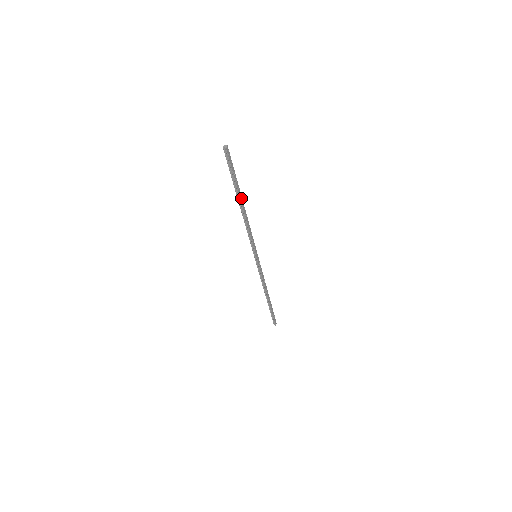
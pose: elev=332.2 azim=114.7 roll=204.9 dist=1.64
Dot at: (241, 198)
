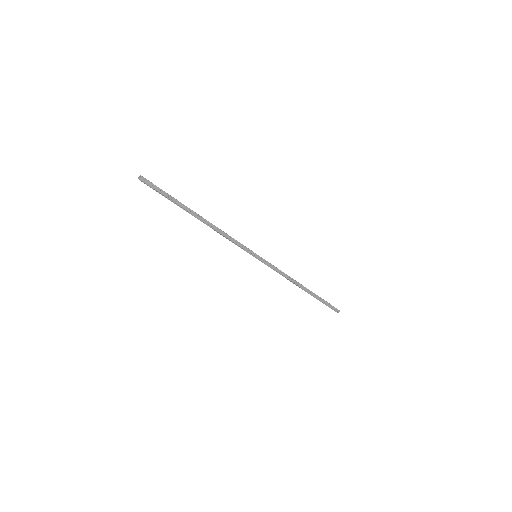
Dot at: (193, 213)
